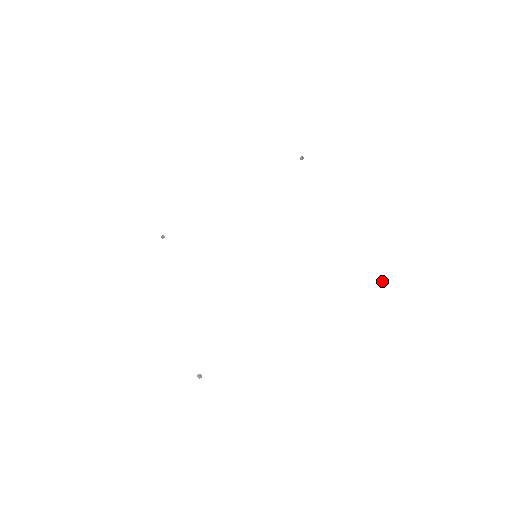
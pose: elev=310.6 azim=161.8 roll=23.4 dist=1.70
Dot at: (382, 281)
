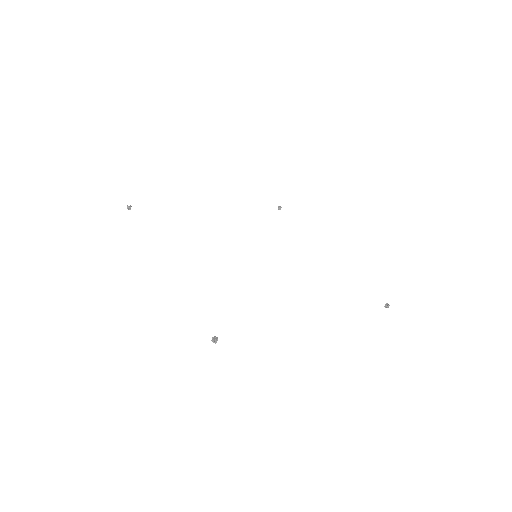
Dot at: occluded
